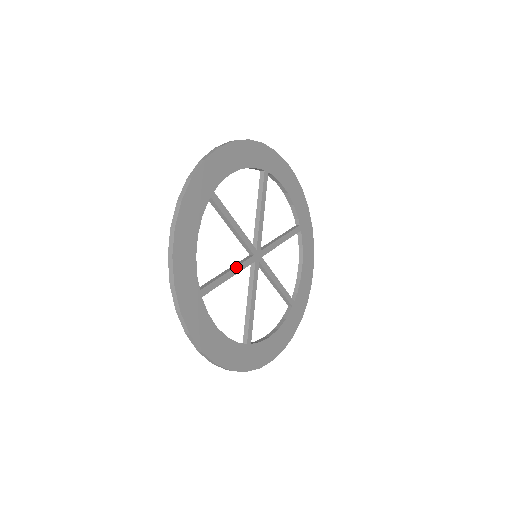
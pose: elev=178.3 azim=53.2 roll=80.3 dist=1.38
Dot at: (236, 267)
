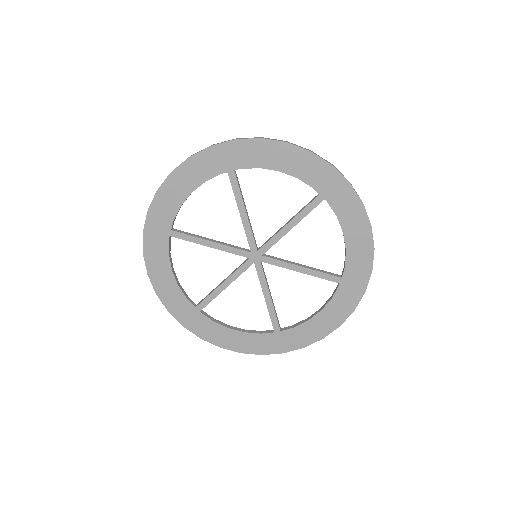
Dot at: (229, 277)
